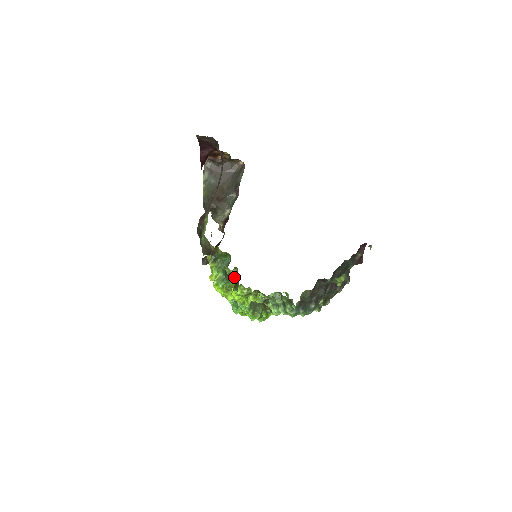
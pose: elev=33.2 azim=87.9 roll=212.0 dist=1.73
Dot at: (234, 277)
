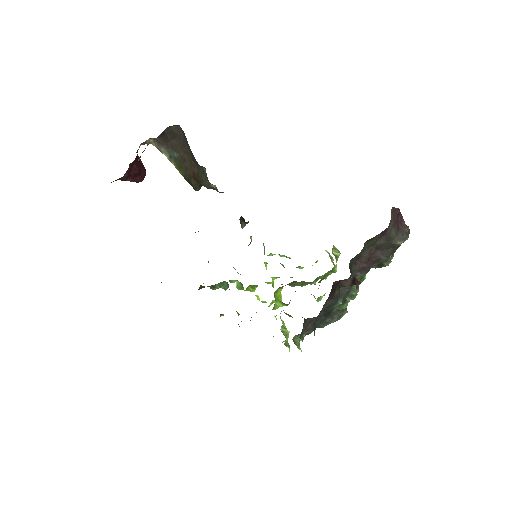
Dot at: occluded
